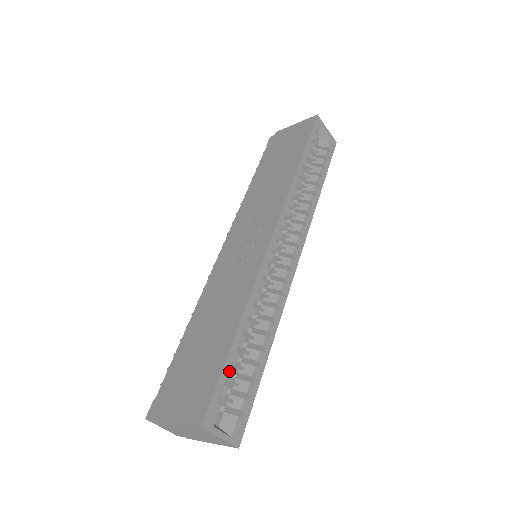
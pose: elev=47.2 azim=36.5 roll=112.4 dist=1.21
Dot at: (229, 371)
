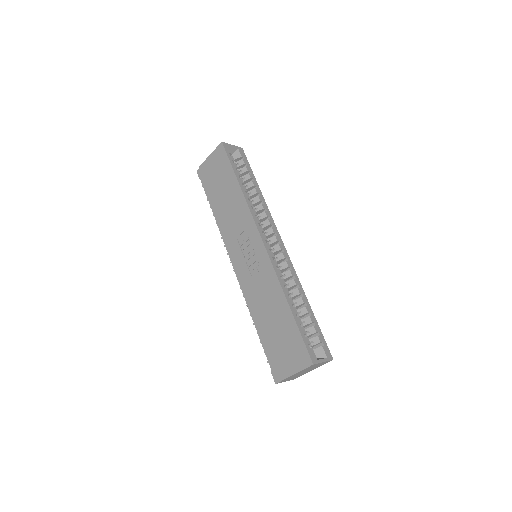
Dot at: (302, 329)
